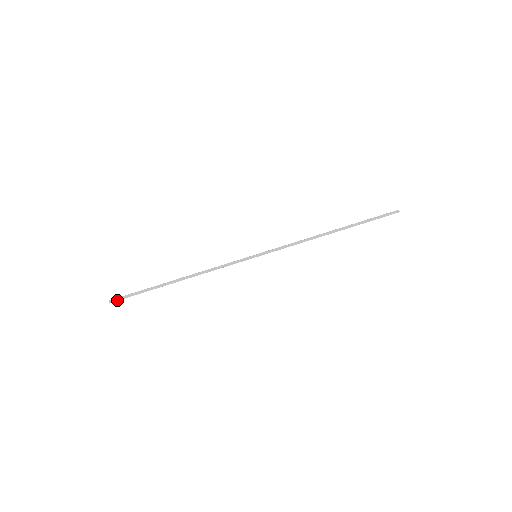
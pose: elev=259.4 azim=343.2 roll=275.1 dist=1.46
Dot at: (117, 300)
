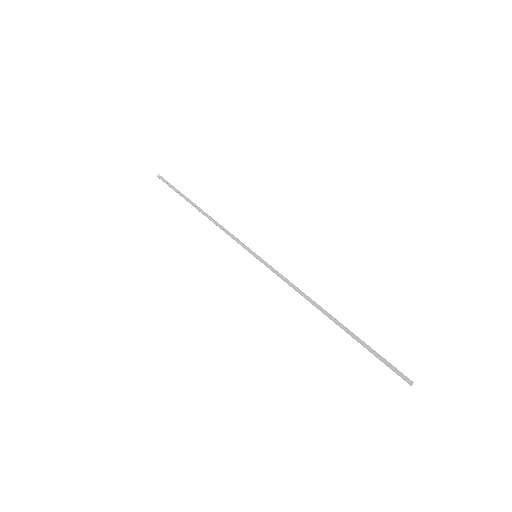
Dot at: (162, 180)
